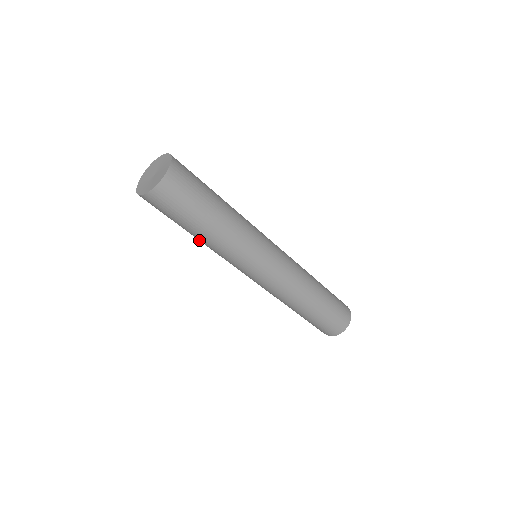
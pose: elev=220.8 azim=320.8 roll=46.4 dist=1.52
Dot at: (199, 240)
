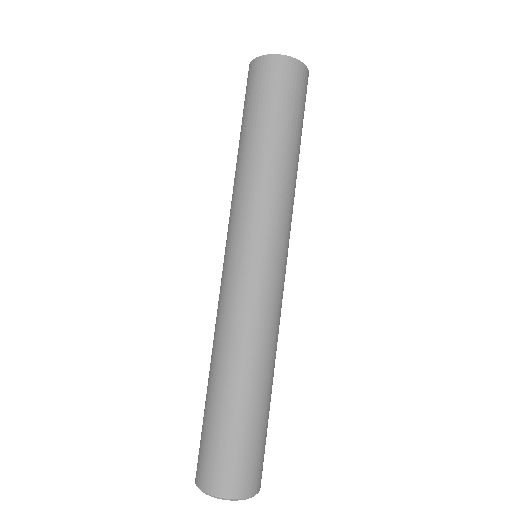
Dot at: (275, 158)
